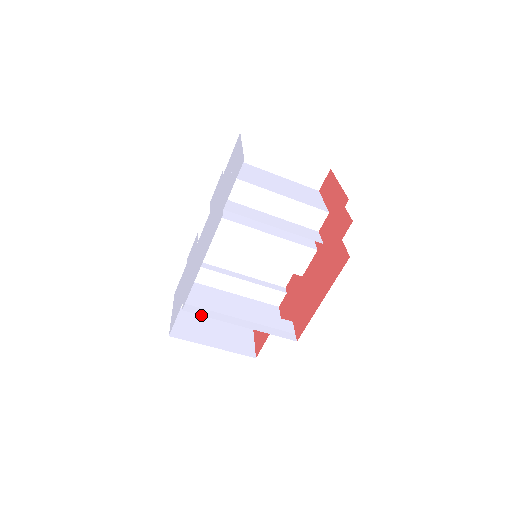
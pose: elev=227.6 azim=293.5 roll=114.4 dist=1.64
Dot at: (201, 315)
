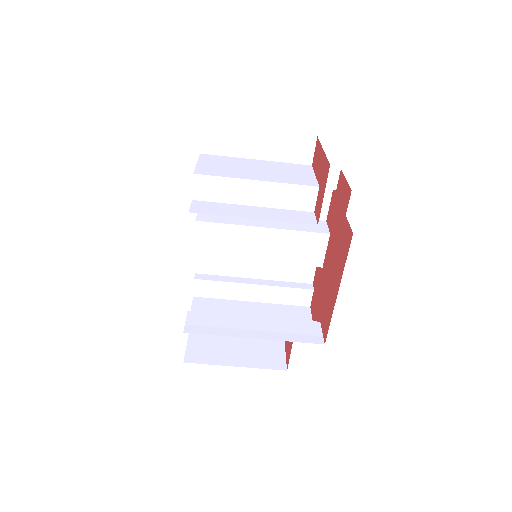
Dot at: (205, 334)
